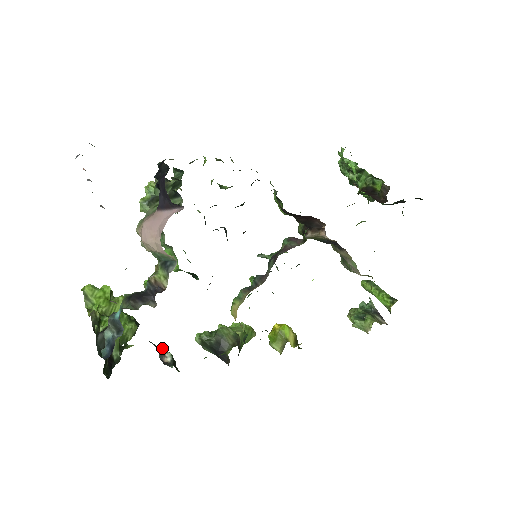
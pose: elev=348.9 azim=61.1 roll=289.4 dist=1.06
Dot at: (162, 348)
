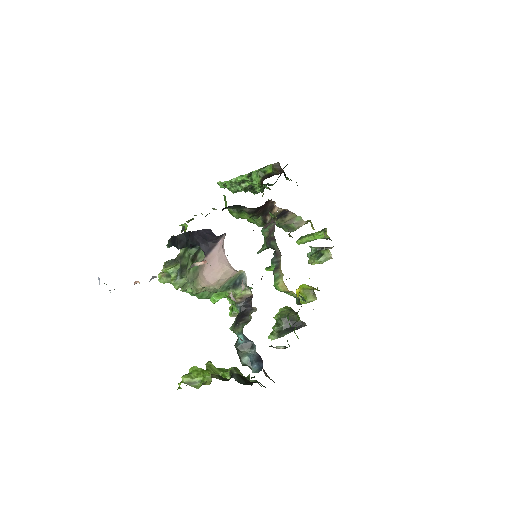
Dot at: (272, 346)
